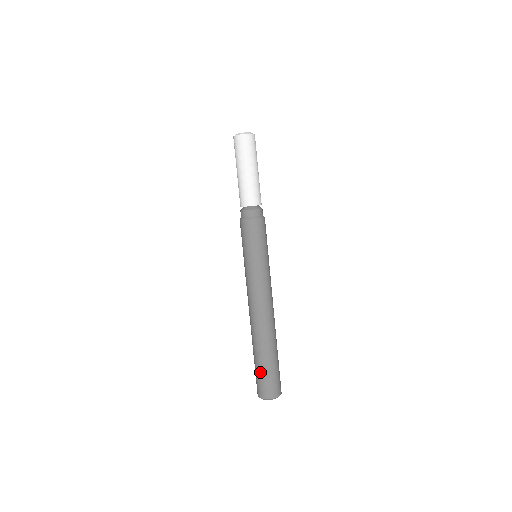
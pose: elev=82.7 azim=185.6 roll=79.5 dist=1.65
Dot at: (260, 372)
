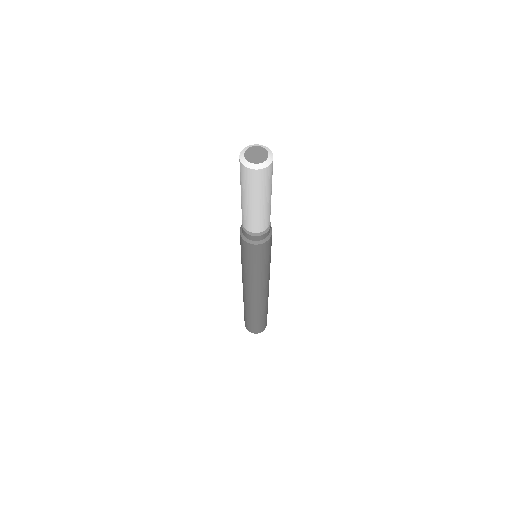
Dot at: occluded
